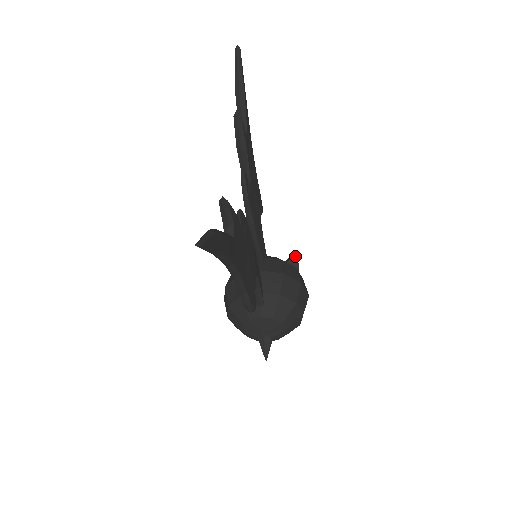
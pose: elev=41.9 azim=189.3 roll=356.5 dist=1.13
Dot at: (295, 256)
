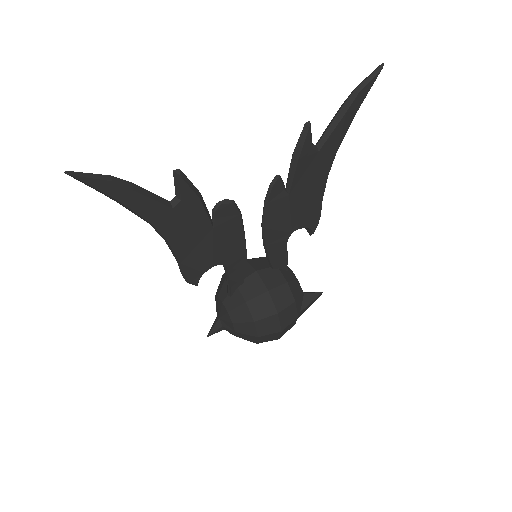
Dot at: (315, 295)
